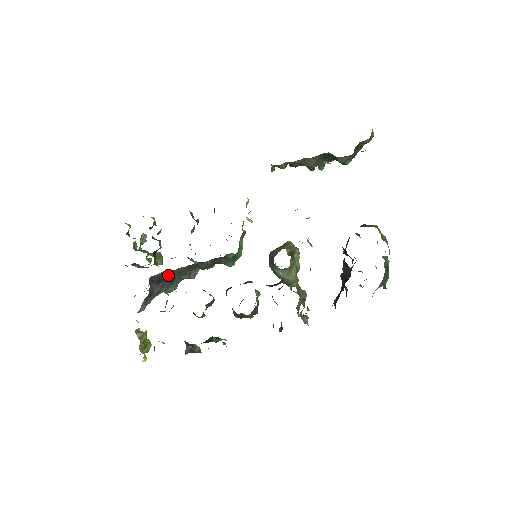
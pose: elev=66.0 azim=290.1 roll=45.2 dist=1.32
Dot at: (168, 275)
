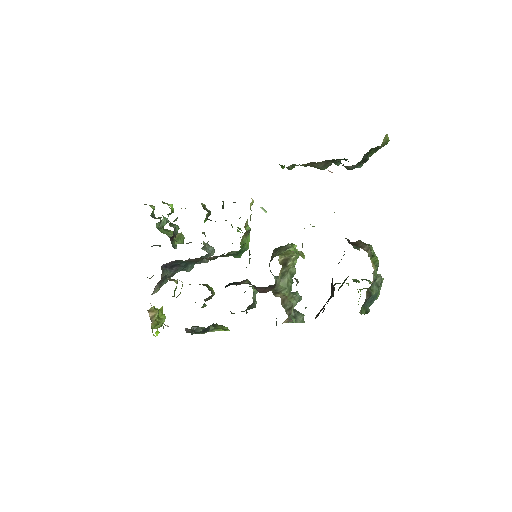
Dot at: (180, 262)
